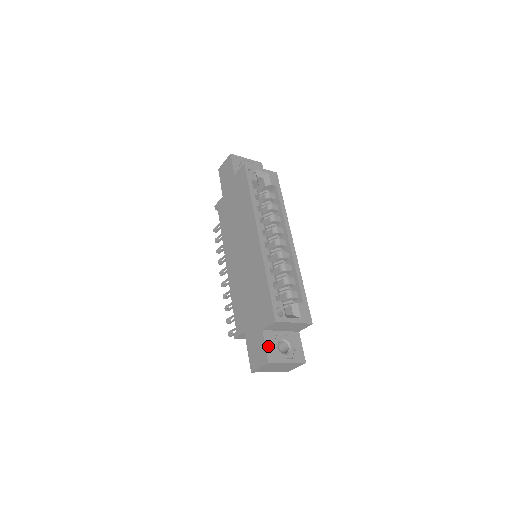
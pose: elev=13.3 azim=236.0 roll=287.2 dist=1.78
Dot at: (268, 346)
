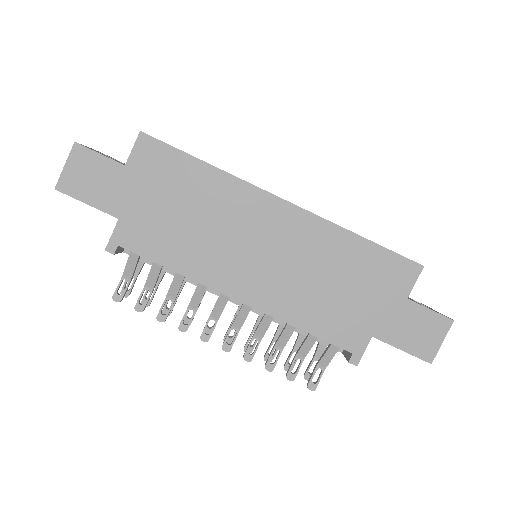
Dot at: (429, 308)
